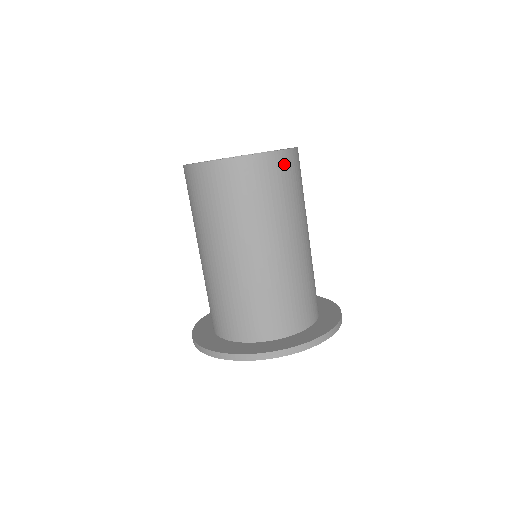
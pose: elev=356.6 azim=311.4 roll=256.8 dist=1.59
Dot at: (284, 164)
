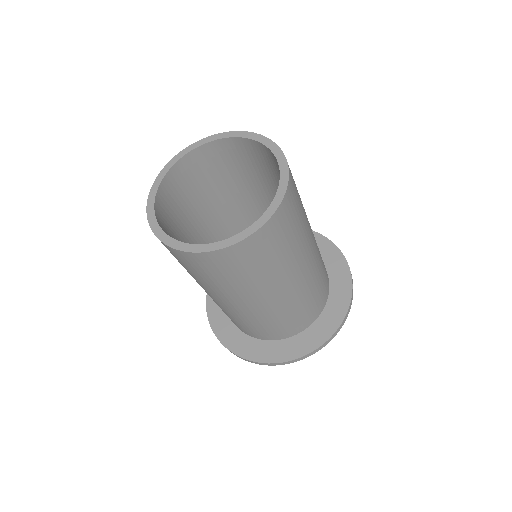
Dot at: (198, 261)
